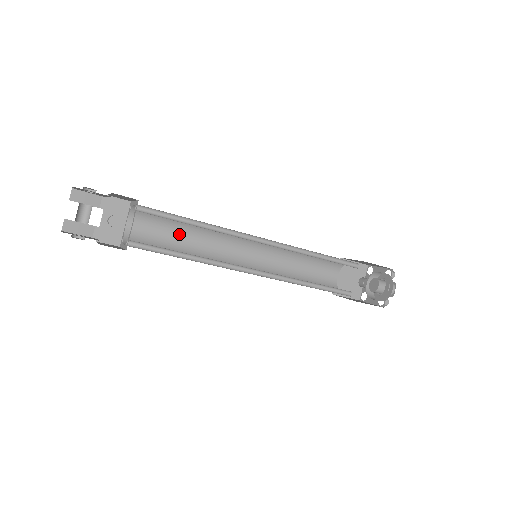
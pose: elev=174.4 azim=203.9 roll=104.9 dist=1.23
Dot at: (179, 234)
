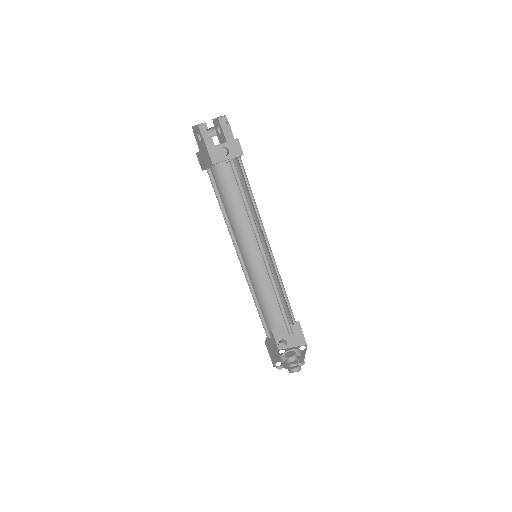
Dot at: occluded
